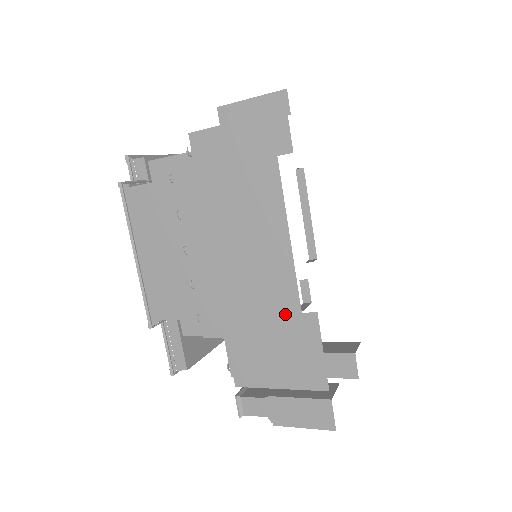
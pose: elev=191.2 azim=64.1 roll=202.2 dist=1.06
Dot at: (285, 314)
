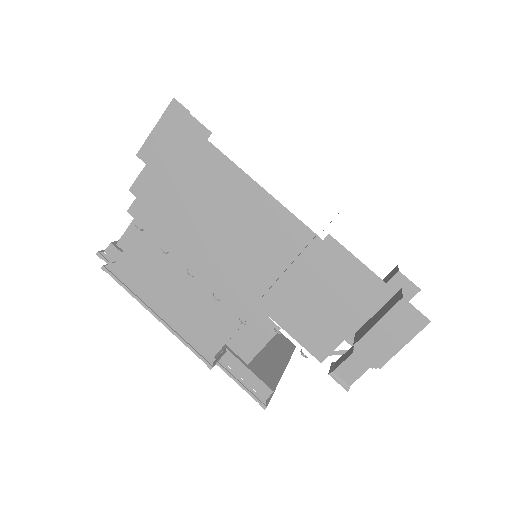
Dot at: (297, 235)
